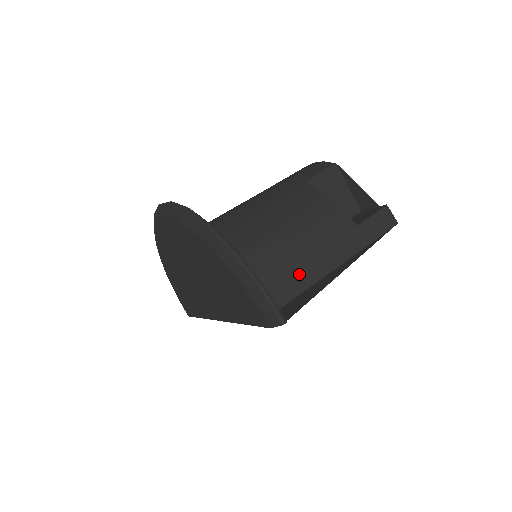
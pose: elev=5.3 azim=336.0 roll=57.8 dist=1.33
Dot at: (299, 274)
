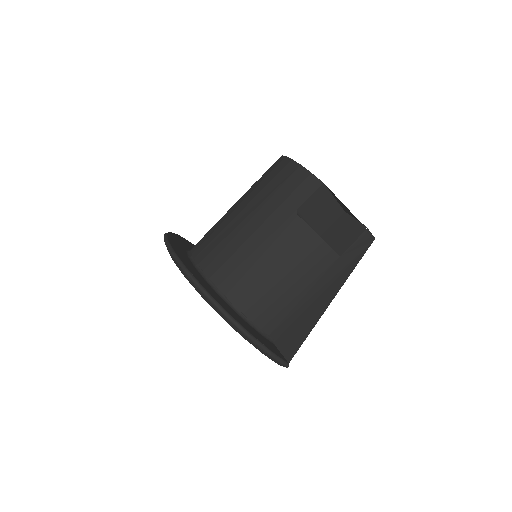
Dot at: (295, 308)
